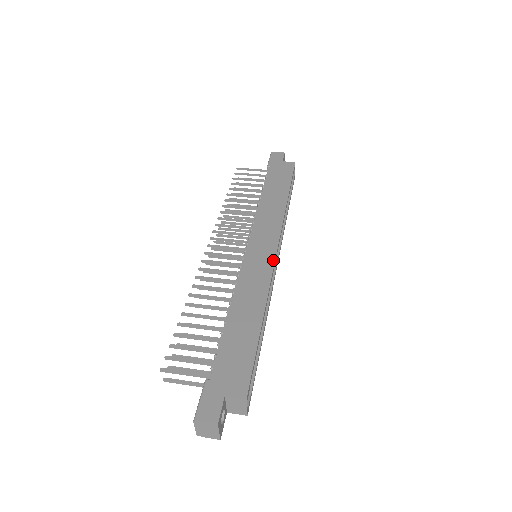
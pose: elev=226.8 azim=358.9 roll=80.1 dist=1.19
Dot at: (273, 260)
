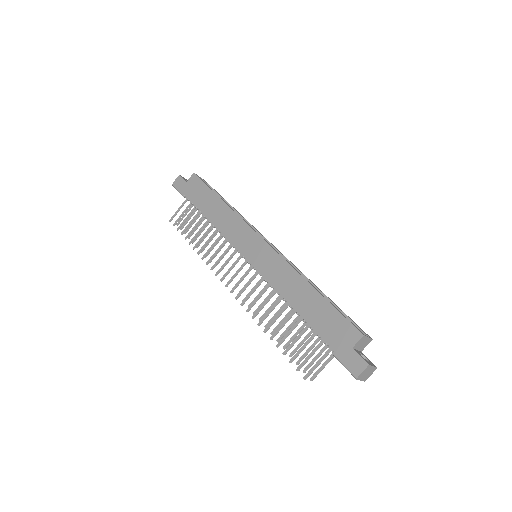
Dot at: (269, 247)
